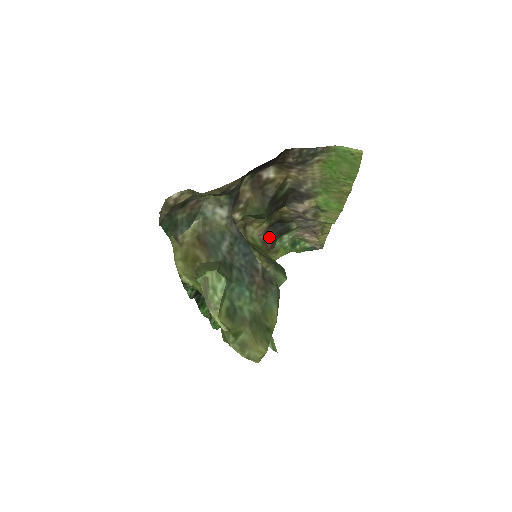
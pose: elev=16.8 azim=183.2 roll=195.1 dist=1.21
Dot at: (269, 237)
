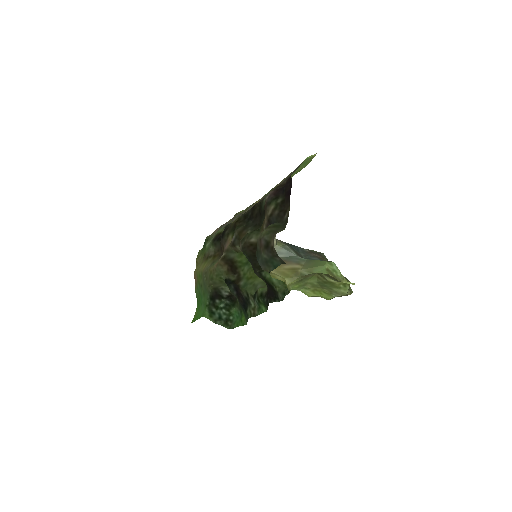
Dot at: (221, 245)
